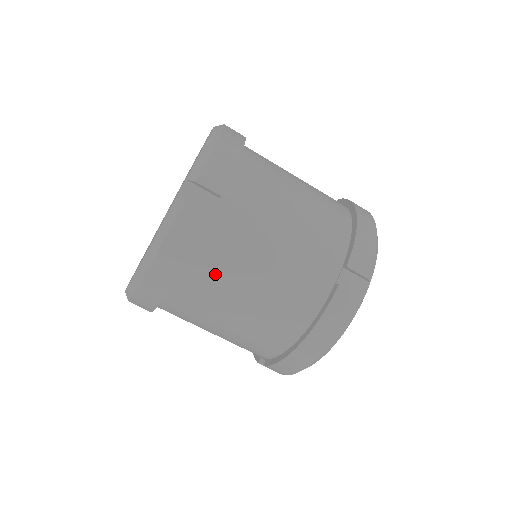
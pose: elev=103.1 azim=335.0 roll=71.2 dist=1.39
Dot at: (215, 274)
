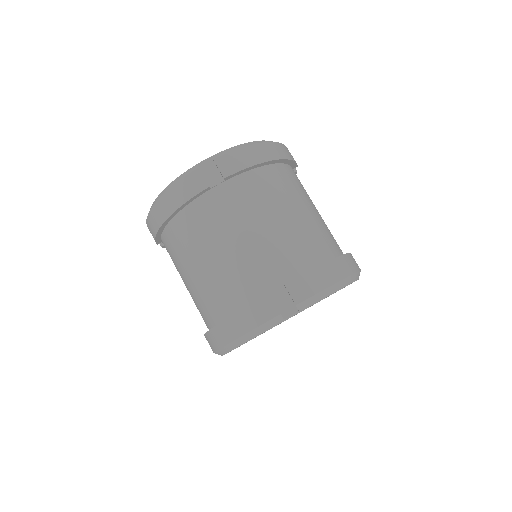
Dot at: (193, 231)
